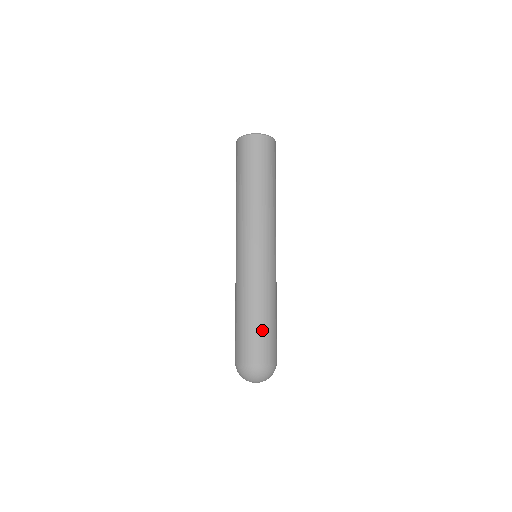
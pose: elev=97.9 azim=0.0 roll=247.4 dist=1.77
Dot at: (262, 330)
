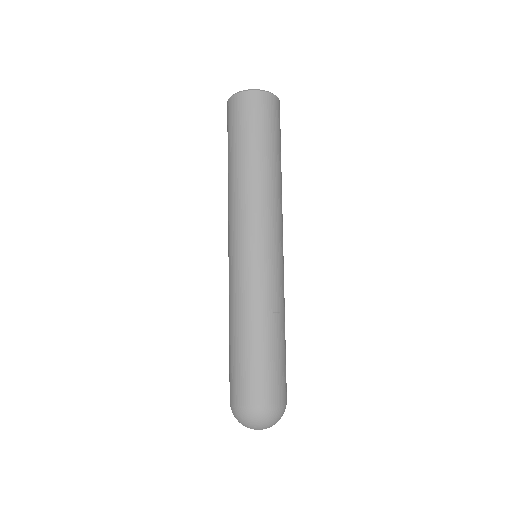
Dot at: (247, 359)
